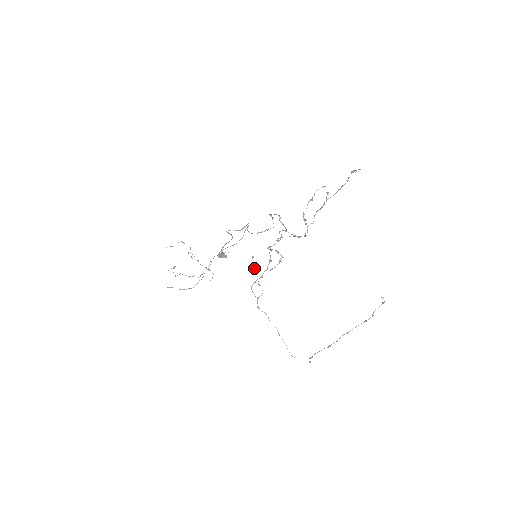
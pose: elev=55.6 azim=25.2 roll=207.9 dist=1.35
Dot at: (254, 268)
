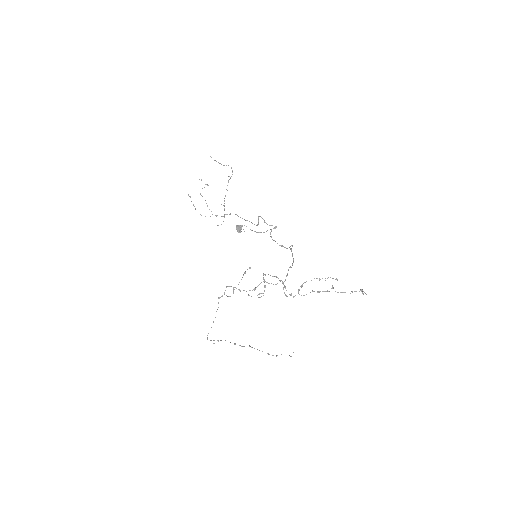
Dot at: occluded
